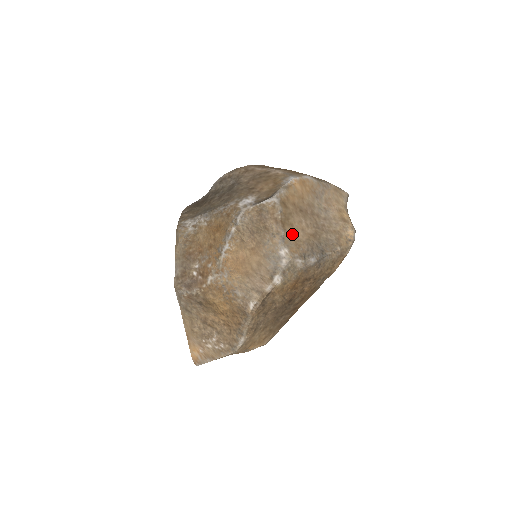
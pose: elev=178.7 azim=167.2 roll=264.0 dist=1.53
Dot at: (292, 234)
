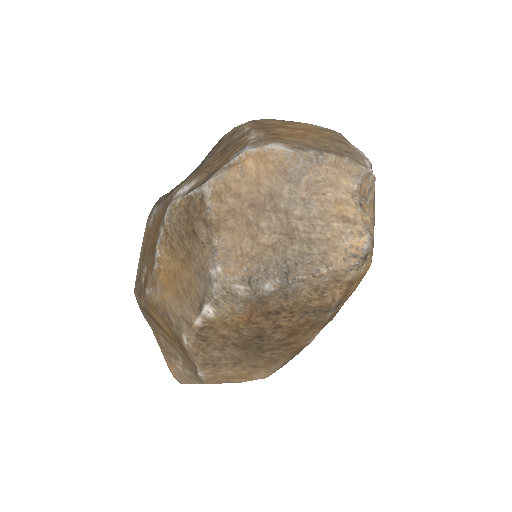
Dot at: (232, 244)
